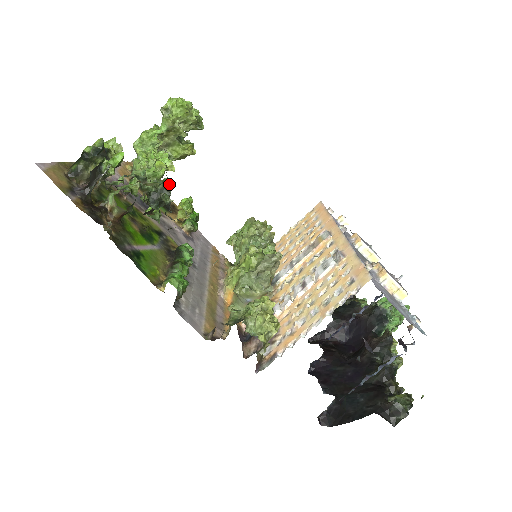
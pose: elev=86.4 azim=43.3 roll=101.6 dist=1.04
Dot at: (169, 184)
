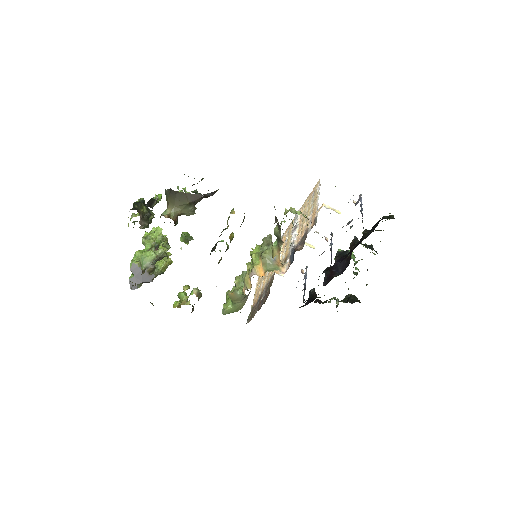
Dot at: (197, 192)
